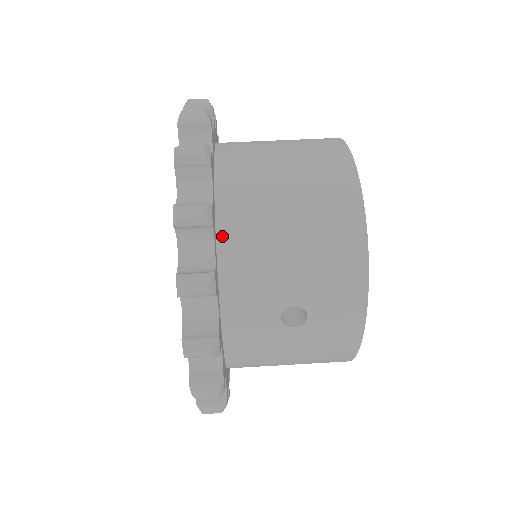
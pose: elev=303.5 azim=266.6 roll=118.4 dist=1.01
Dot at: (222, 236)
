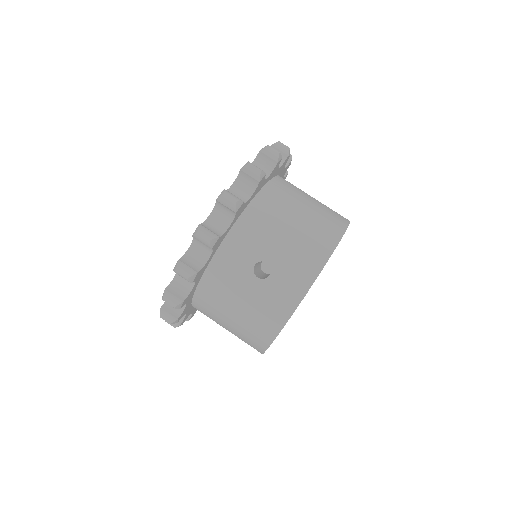
Dot at: (256, 200)
